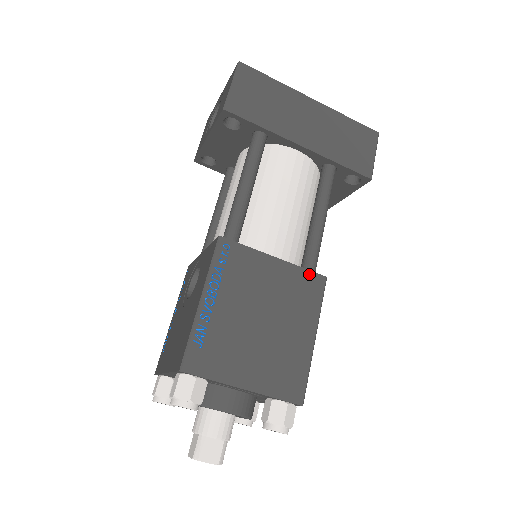
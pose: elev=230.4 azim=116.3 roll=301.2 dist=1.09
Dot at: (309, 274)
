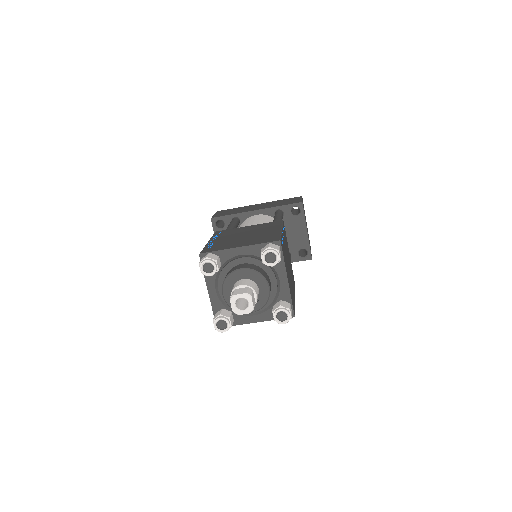
Dot at: (271, 223)
